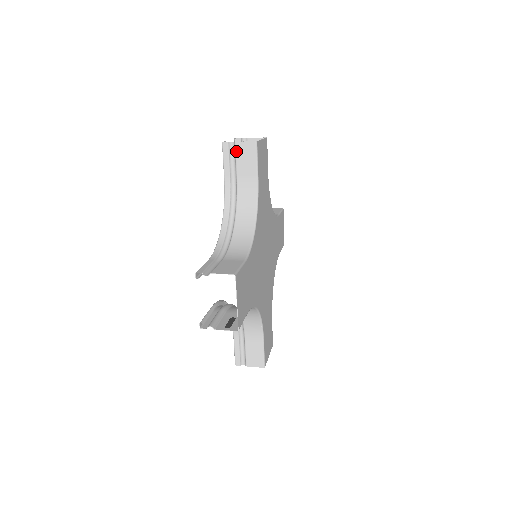
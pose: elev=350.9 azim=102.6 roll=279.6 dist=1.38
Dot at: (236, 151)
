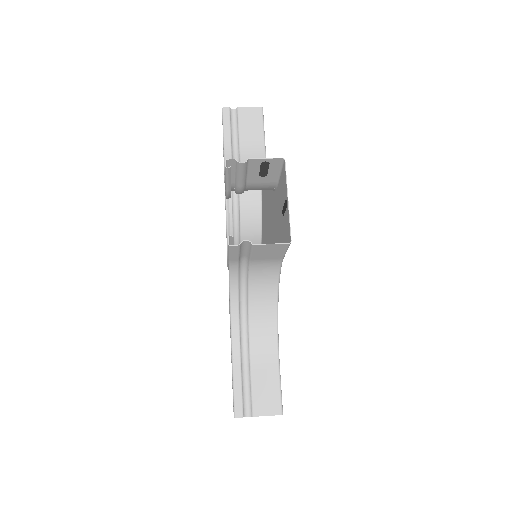
Dot at: (239, 116)
